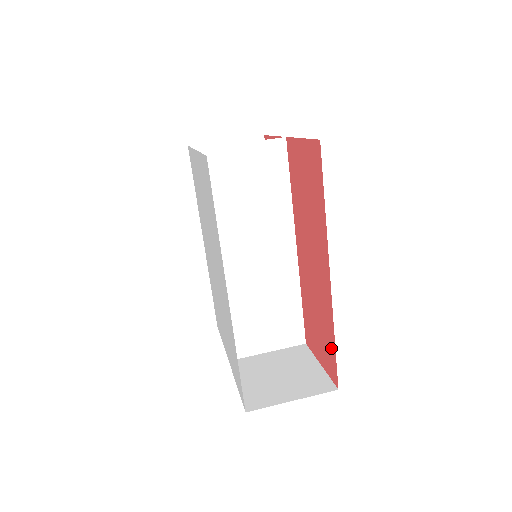
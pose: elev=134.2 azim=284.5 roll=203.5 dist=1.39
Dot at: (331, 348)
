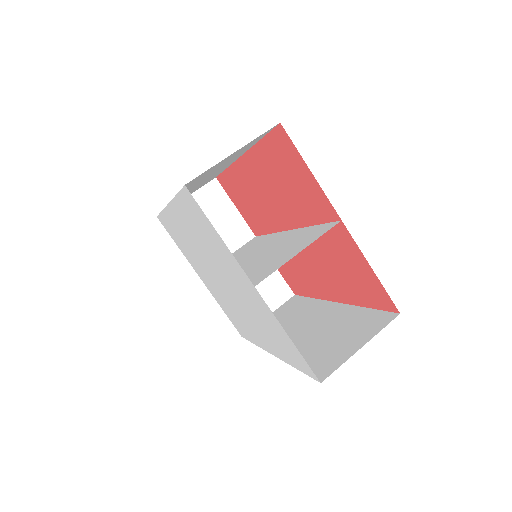
Dot at: (302, 290)
